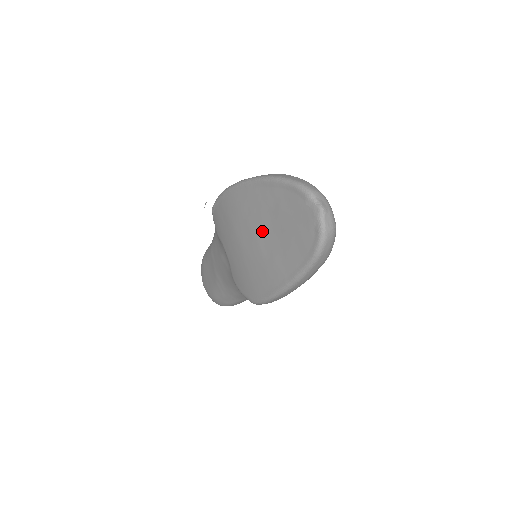
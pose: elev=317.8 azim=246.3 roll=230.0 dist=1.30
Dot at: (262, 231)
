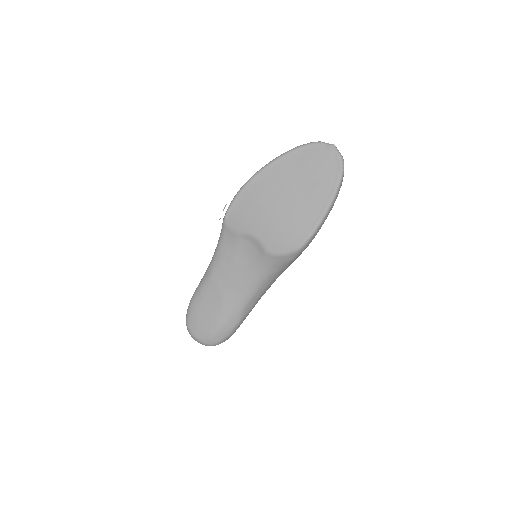
Dot at: (292, 187)
